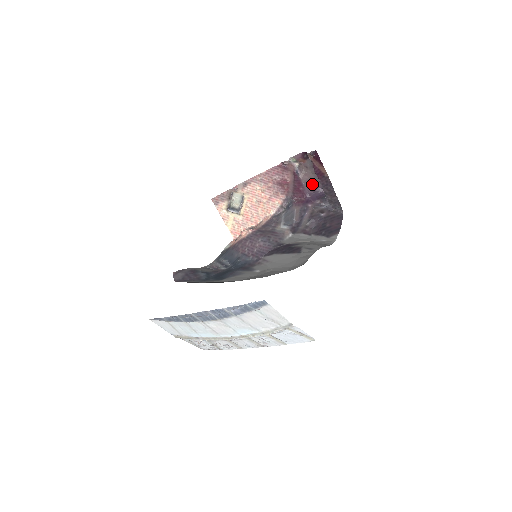
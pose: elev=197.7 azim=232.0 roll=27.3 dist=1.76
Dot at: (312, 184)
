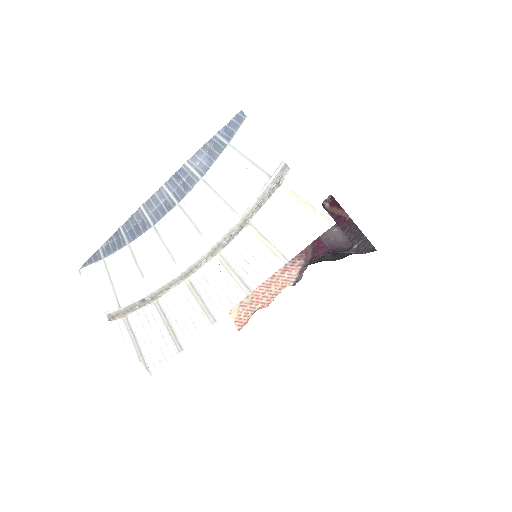
Dot at: (334, 243)
